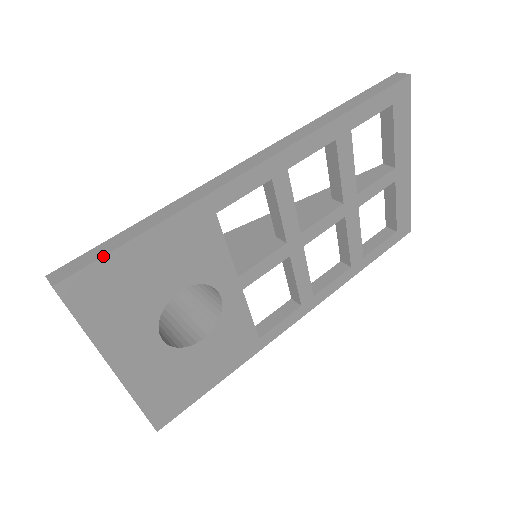
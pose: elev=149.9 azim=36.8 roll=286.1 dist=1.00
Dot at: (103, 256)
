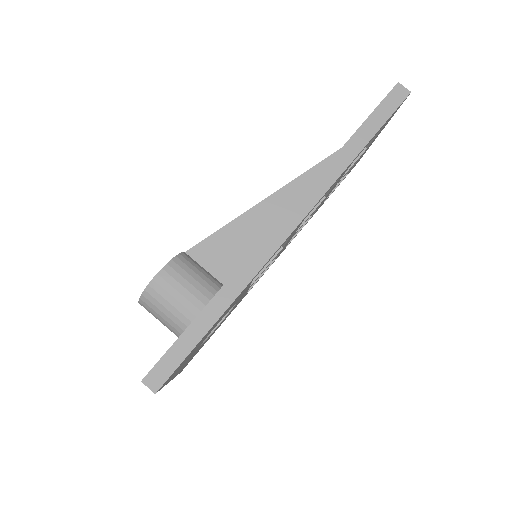
Dot at: (185, 358)
